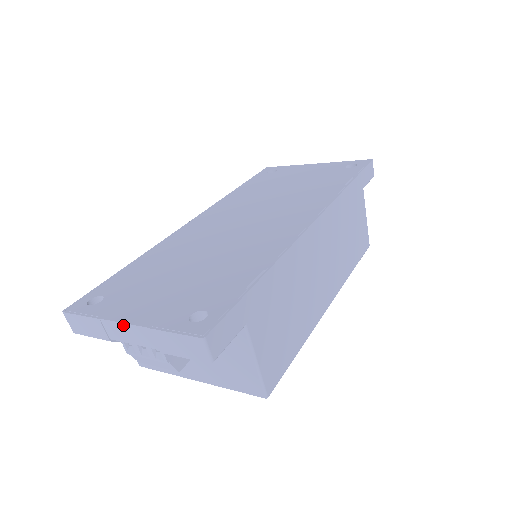
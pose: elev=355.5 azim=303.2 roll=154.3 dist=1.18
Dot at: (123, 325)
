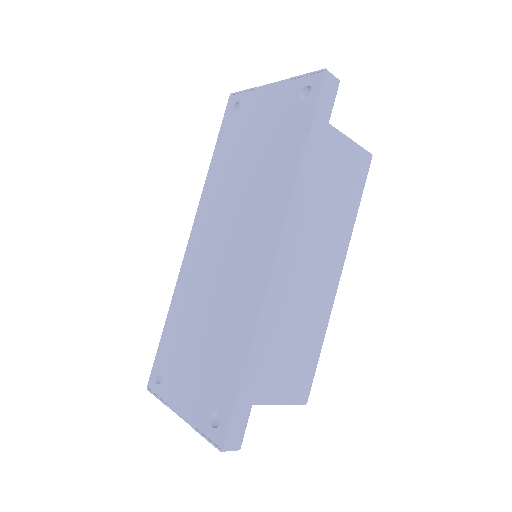
Dot at: (180, 415)
